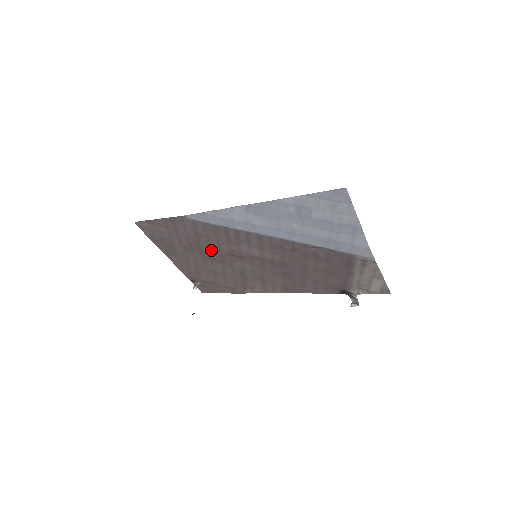
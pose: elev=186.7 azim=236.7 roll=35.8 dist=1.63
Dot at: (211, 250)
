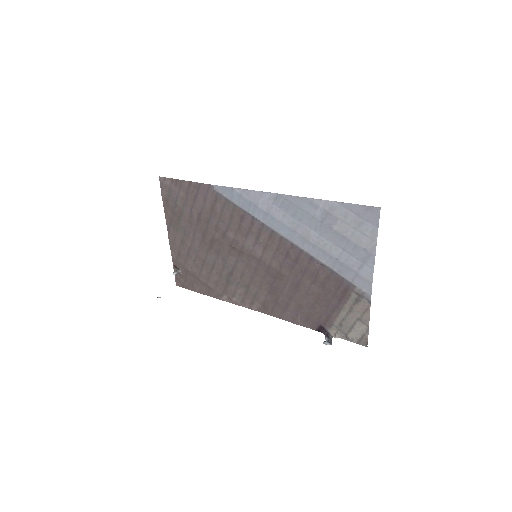
Dot at: (215, 234)
